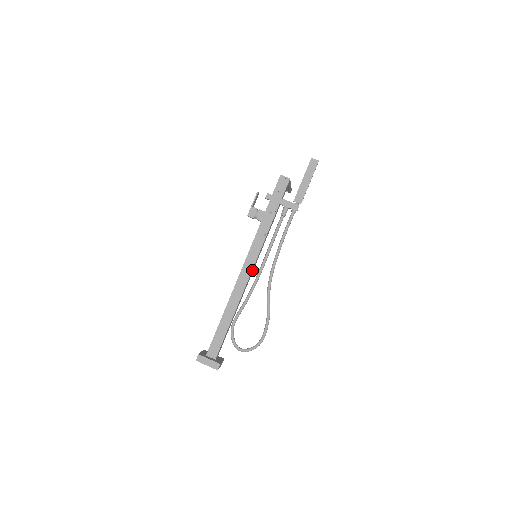
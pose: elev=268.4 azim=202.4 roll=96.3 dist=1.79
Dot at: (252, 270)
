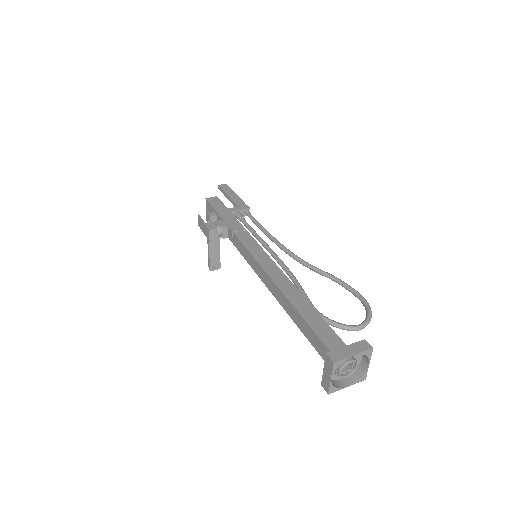
Dot at: (268, 259)
